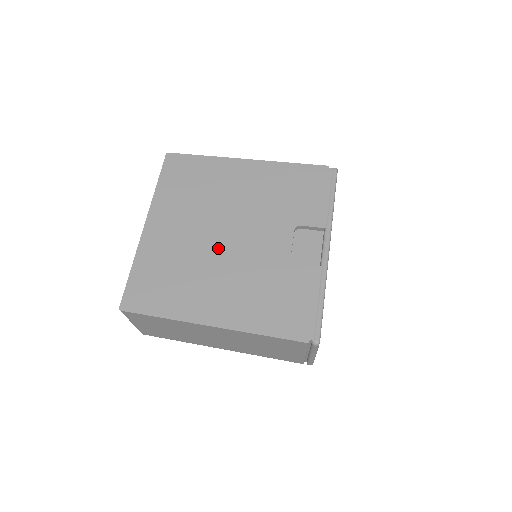
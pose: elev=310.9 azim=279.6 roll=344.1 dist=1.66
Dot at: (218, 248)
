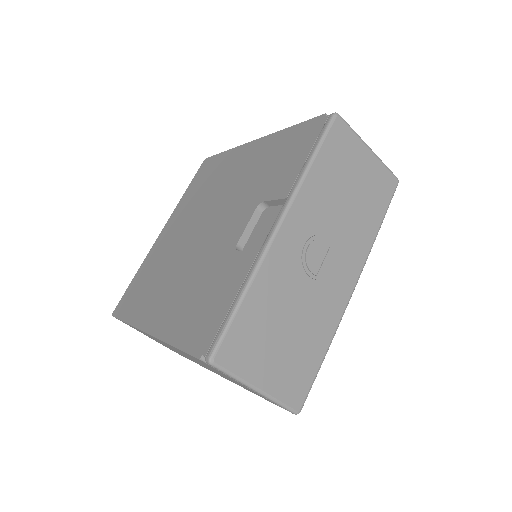
Dot at: (190, 245)
